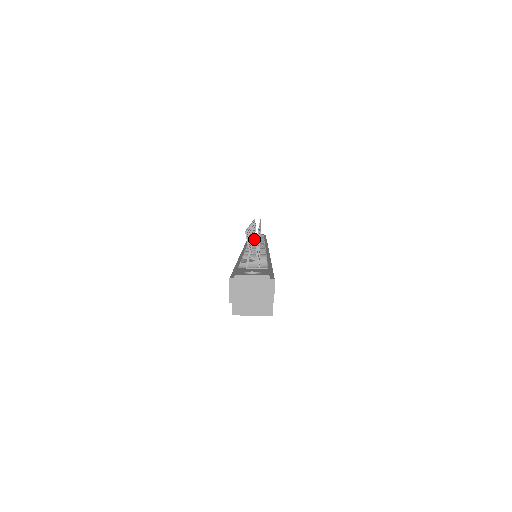
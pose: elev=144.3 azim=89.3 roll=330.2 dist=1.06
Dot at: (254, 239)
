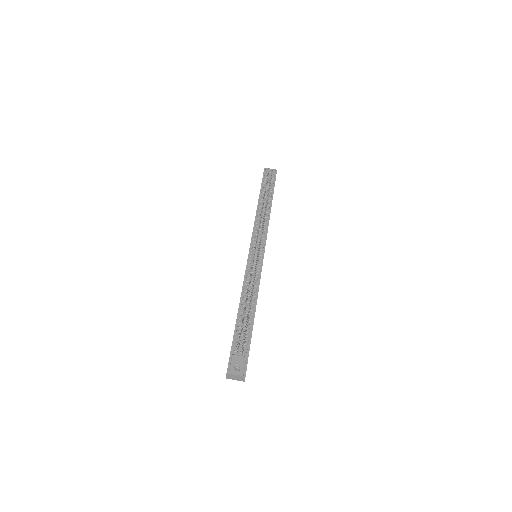
Dot at: occluded
